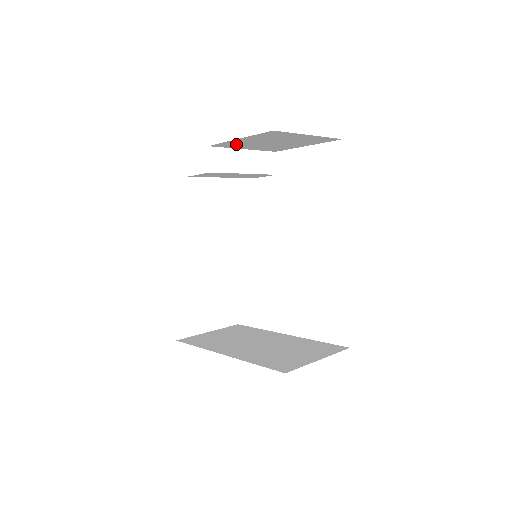
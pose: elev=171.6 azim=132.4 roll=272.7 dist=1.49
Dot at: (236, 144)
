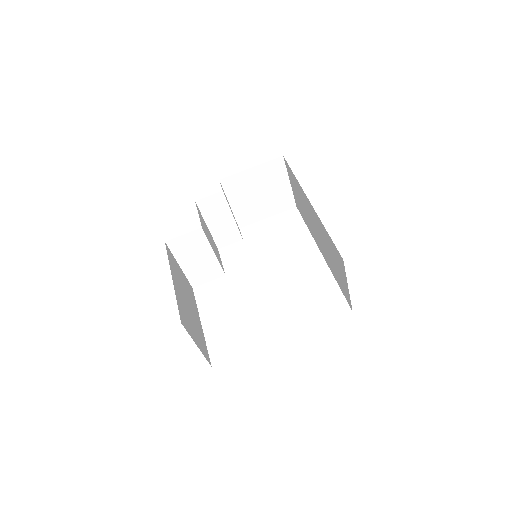
Dot at: (237, 185)
